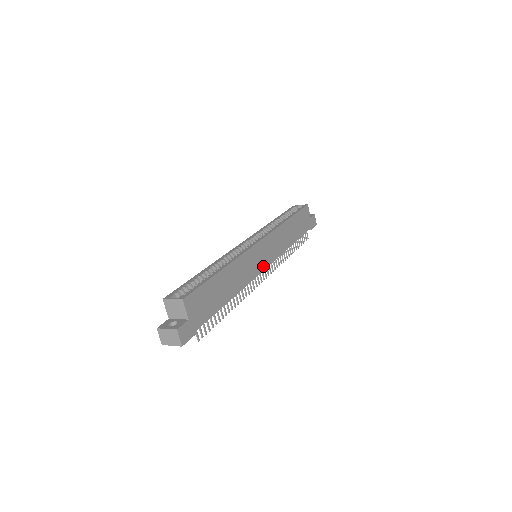
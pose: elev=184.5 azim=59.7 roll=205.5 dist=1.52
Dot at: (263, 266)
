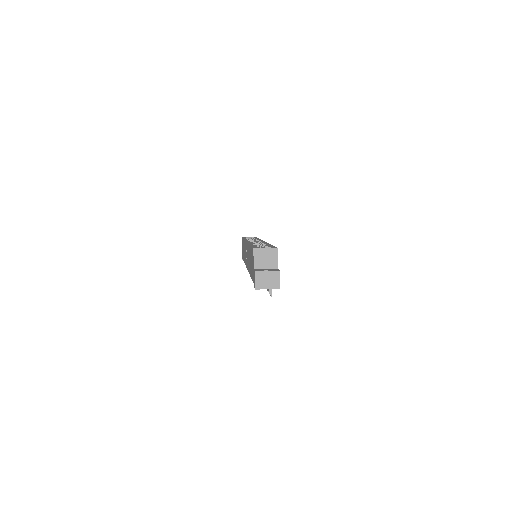
Dot at: occluded
